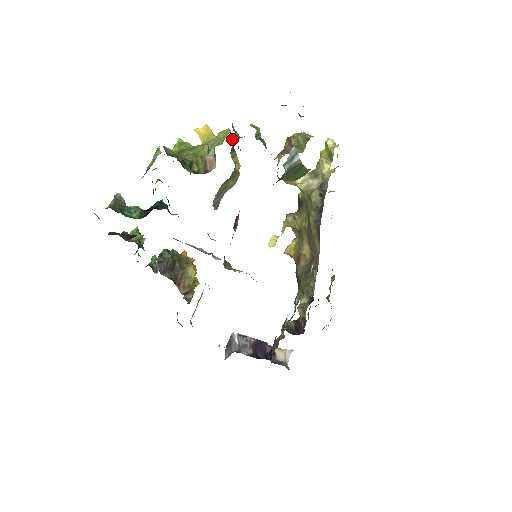
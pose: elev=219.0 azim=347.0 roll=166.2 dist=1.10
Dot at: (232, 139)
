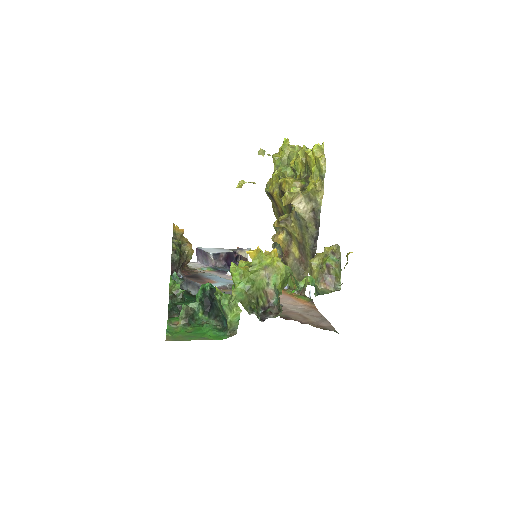
Dot at: (277, 255)
